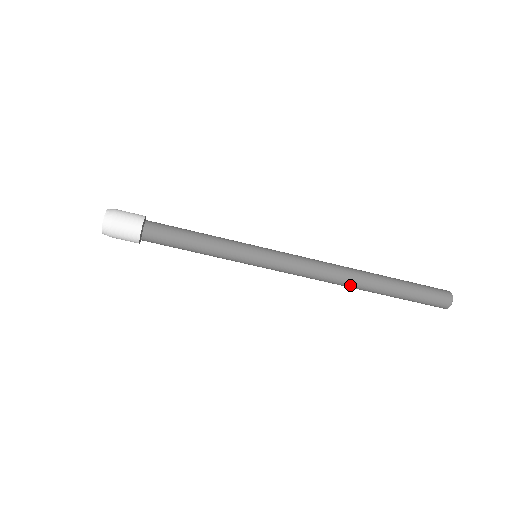
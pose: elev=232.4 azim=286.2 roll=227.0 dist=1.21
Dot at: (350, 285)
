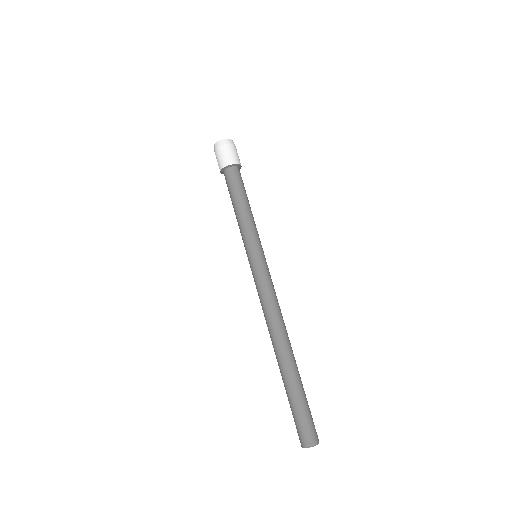
Dot at: (278, 341)
